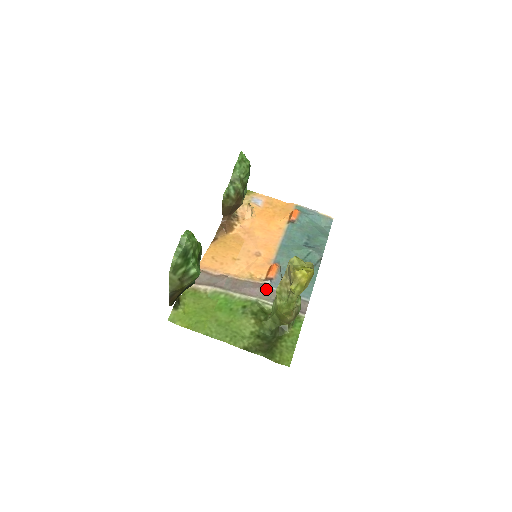
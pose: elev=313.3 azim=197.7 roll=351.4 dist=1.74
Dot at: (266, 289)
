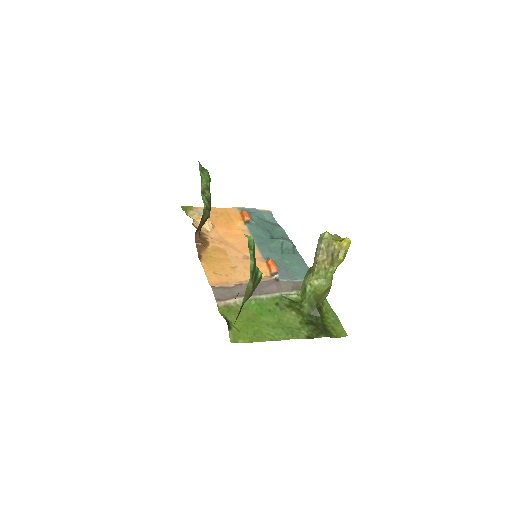
Dot at: (279, 283)
